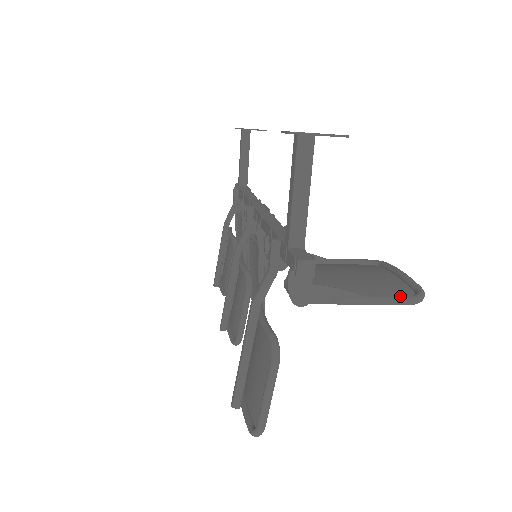
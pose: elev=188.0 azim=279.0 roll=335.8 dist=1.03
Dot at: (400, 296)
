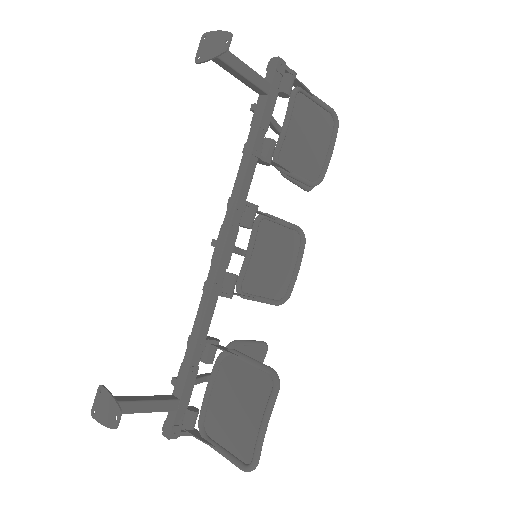
Dot at: (234, 463)
